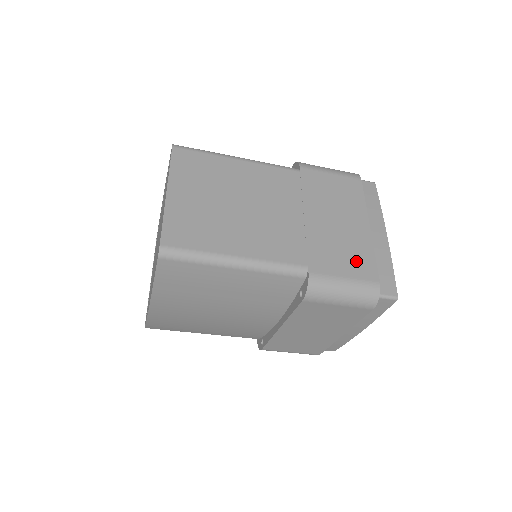
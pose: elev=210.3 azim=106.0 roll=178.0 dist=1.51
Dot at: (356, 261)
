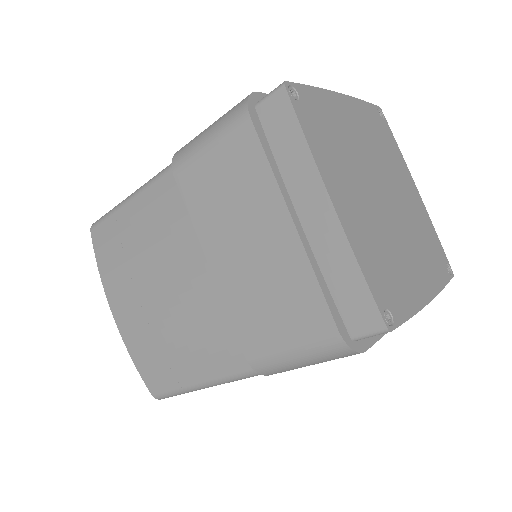
Dot at: occluded
